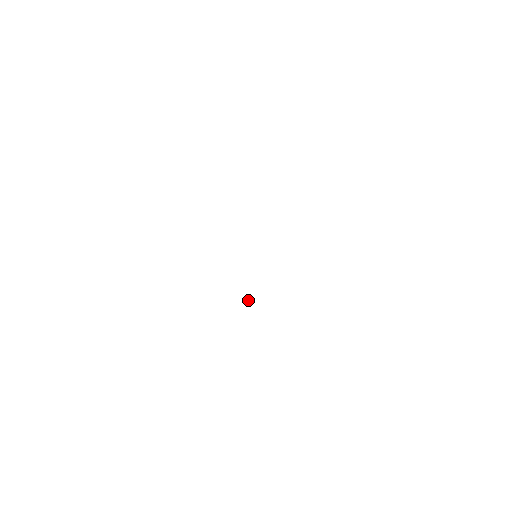
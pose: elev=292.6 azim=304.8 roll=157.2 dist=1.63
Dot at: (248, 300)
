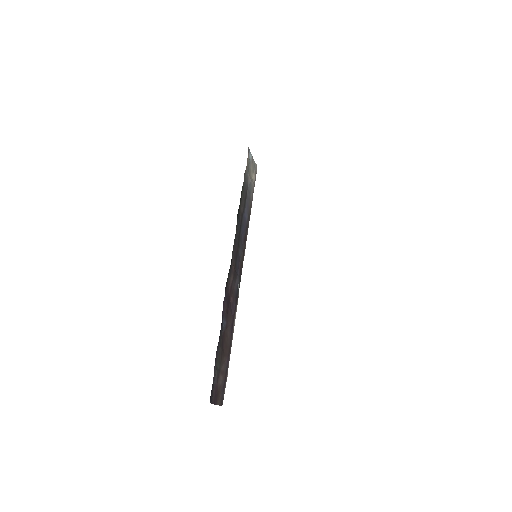
Dot at: occluded
